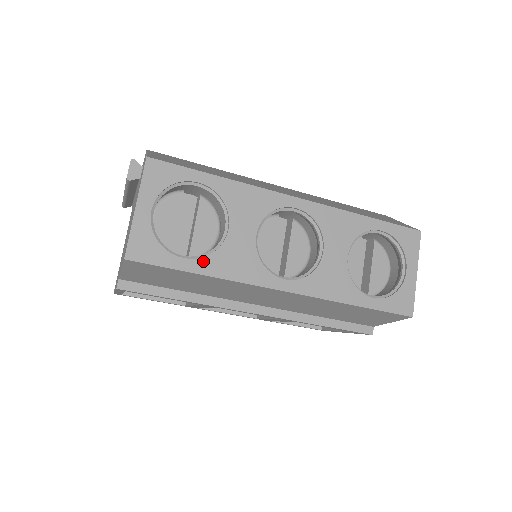
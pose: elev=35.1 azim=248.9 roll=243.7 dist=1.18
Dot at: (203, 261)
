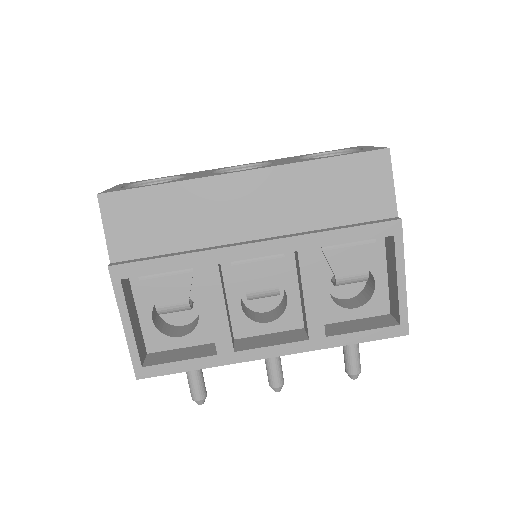
Dot at: (165, 182)
